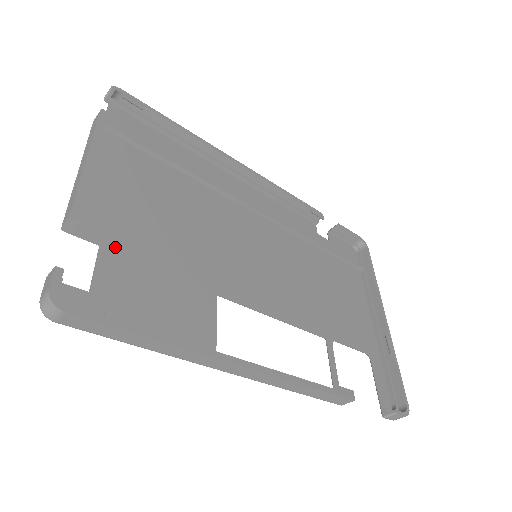
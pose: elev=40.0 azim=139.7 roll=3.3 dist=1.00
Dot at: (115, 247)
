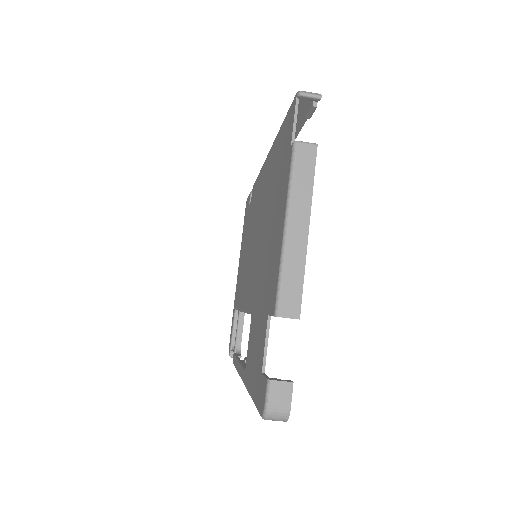
Dot at: occluded
